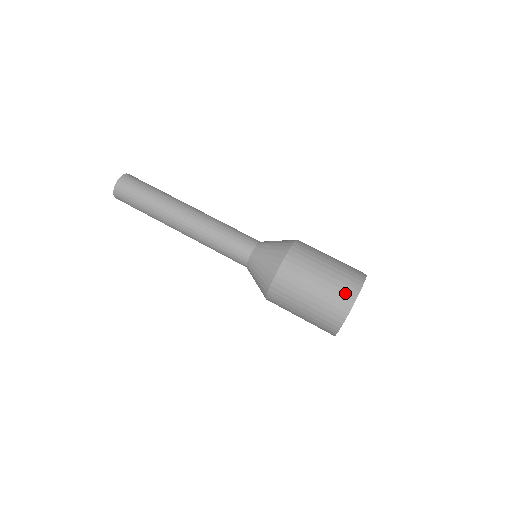
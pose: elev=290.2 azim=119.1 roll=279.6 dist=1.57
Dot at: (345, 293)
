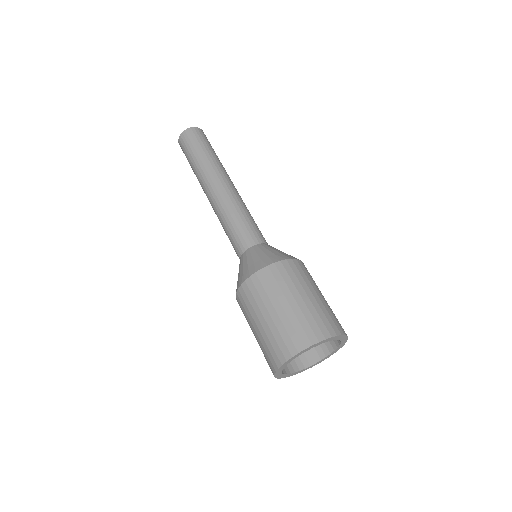
Dot at: (283, 345)
